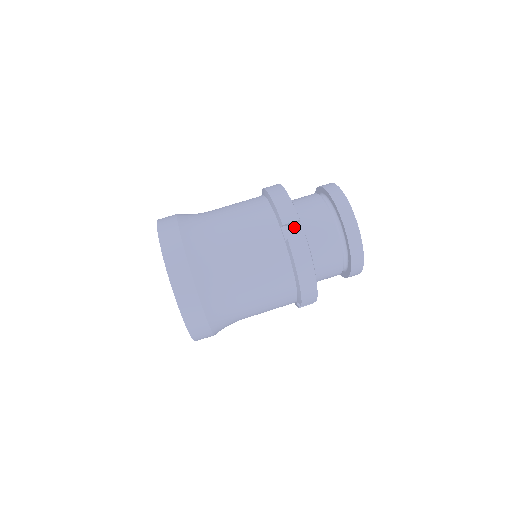
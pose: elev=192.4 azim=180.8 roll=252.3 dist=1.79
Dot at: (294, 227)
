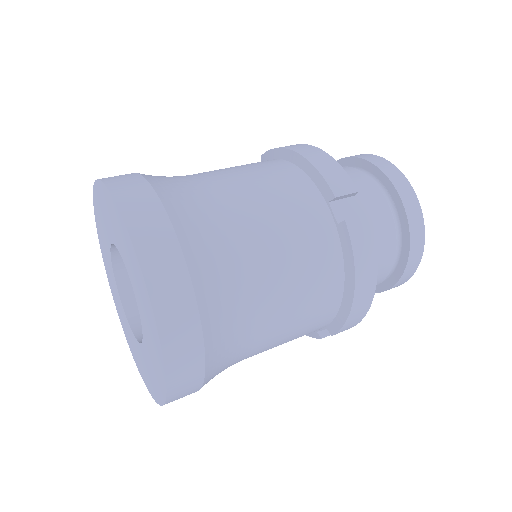
Dot at: (347, 203)
